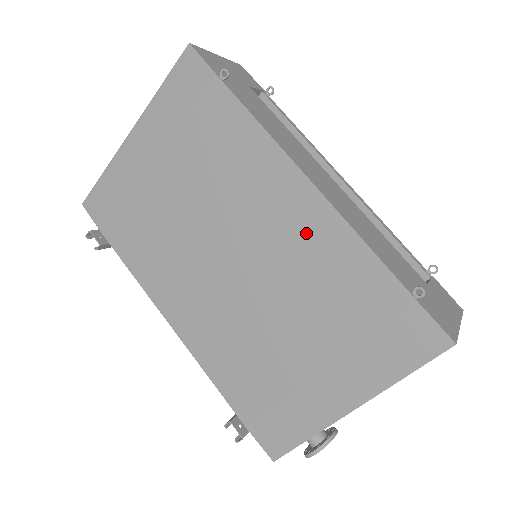
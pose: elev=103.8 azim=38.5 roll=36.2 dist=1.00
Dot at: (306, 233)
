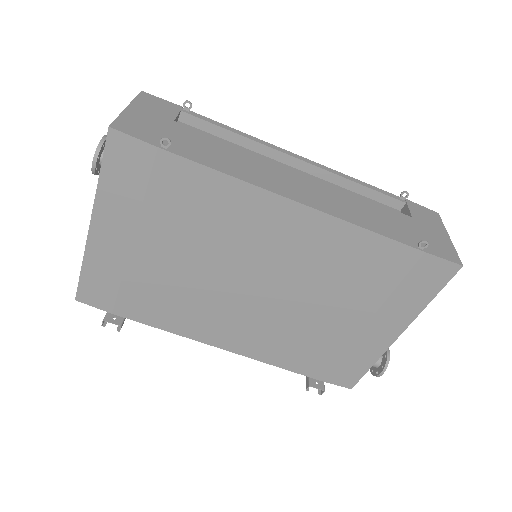
Dot at: (312, 242)
